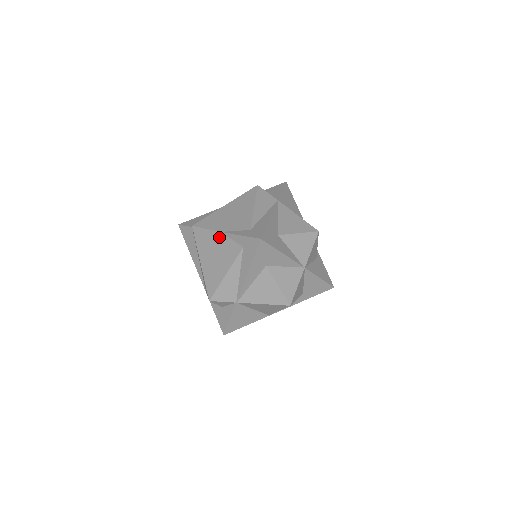
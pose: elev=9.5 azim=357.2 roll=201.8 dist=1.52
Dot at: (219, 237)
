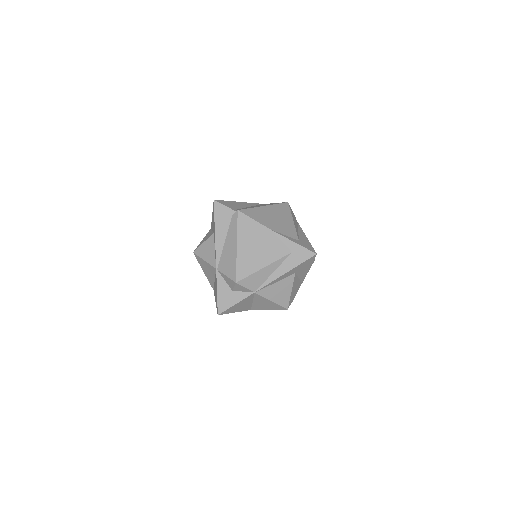
Dot at: (268, 233)
